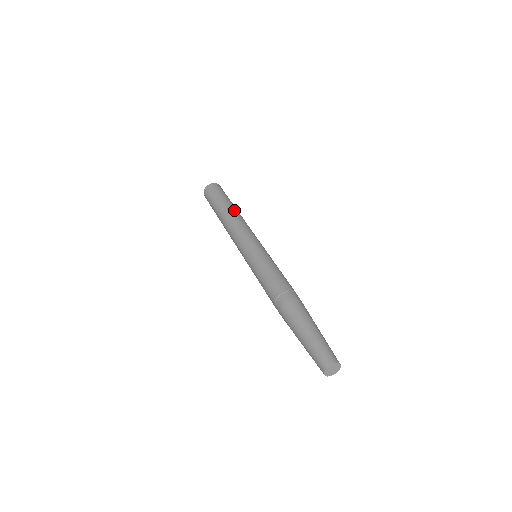
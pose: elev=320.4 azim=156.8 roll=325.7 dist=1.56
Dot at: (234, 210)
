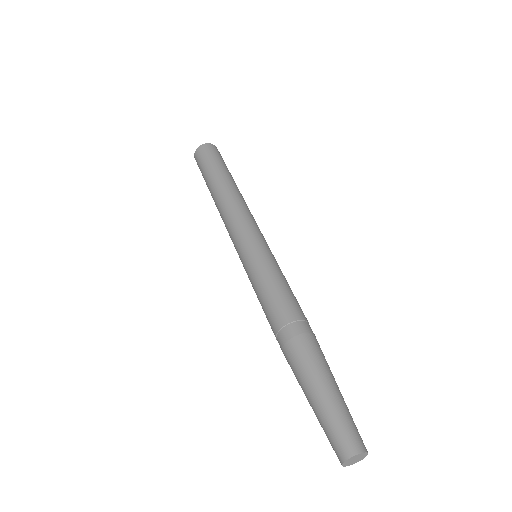
Dot at: (218, 189)
